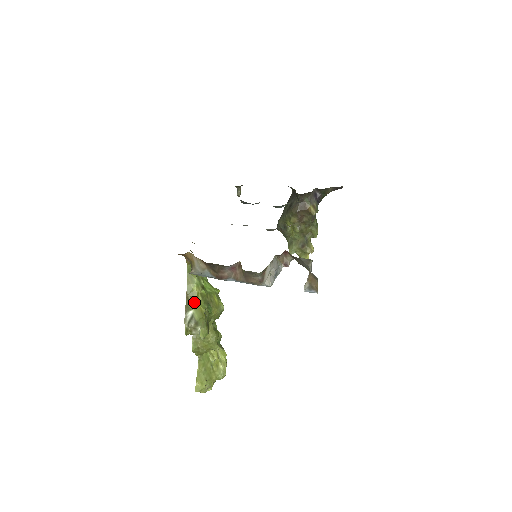
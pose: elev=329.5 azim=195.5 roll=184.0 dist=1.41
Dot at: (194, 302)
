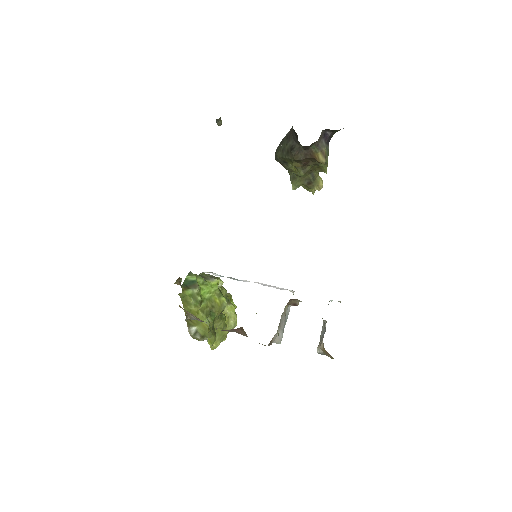
Dot at: (195, 320)
